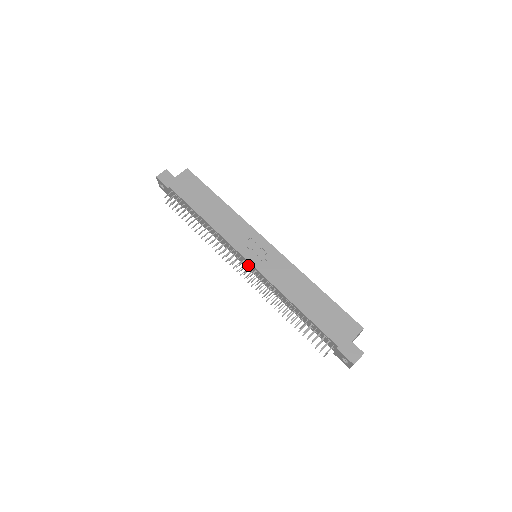
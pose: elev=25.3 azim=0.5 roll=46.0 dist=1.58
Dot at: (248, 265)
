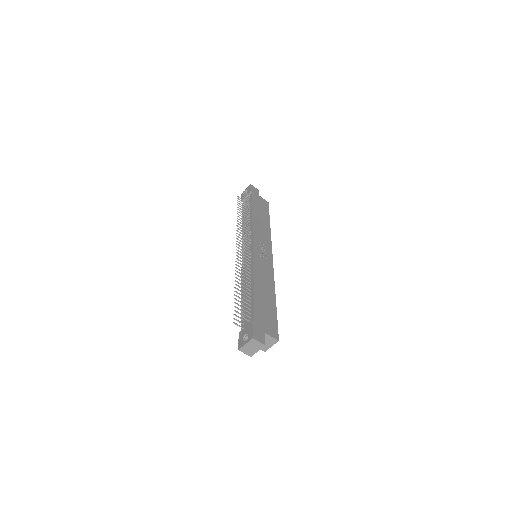
Dot at: (248, 251)
